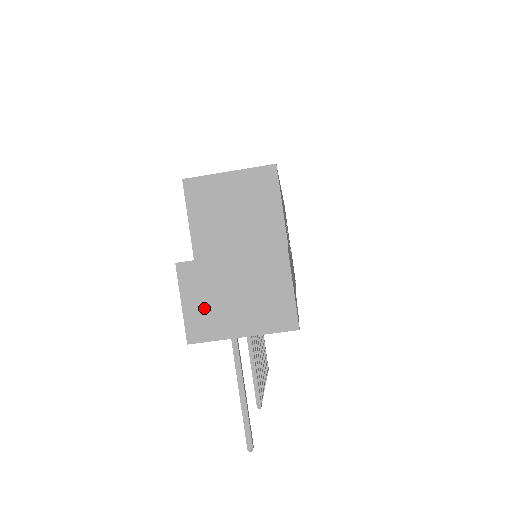
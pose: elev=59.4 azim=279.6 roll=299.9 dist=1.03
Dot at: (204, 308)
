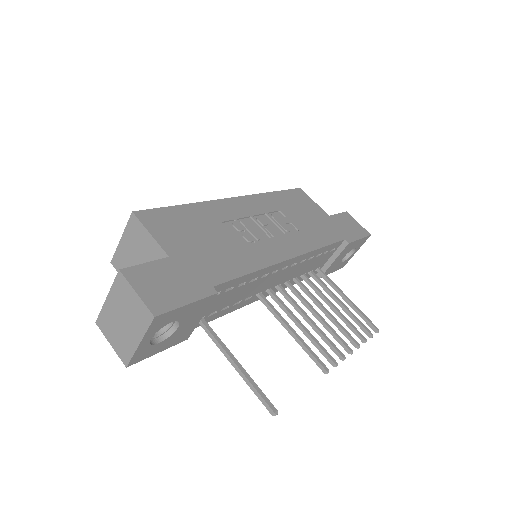
Dot at: (118, 339)
